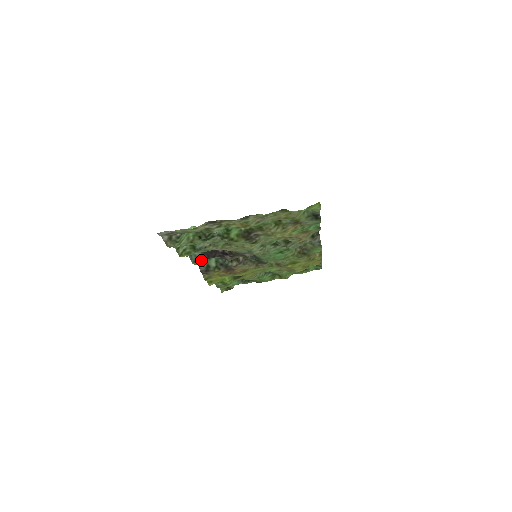
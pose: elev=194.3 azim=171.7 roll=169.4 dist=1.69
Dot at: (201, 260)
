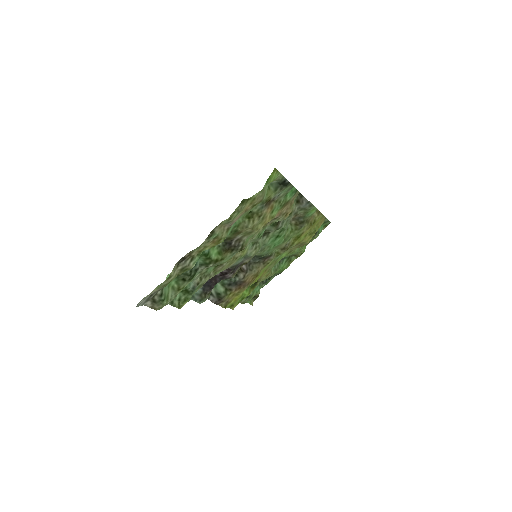
Dot at: (206, 295)
